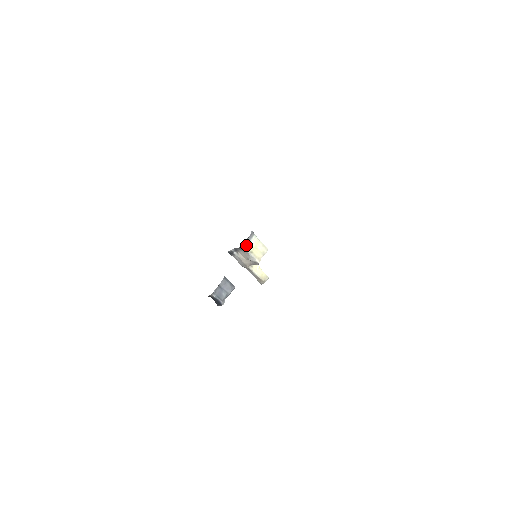
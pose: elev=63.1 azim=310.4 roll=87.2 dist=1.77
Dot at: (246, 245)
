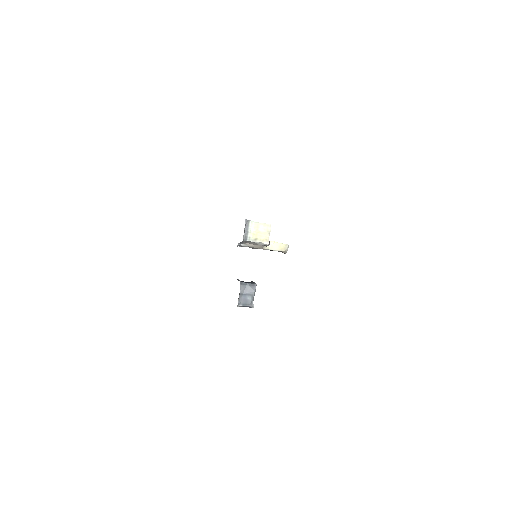
Dot at: (247, 236)
